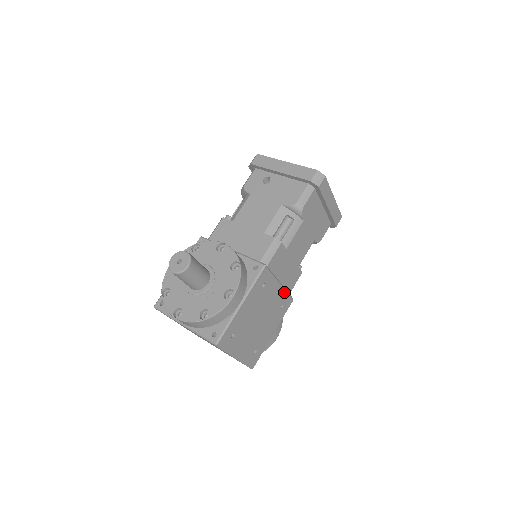
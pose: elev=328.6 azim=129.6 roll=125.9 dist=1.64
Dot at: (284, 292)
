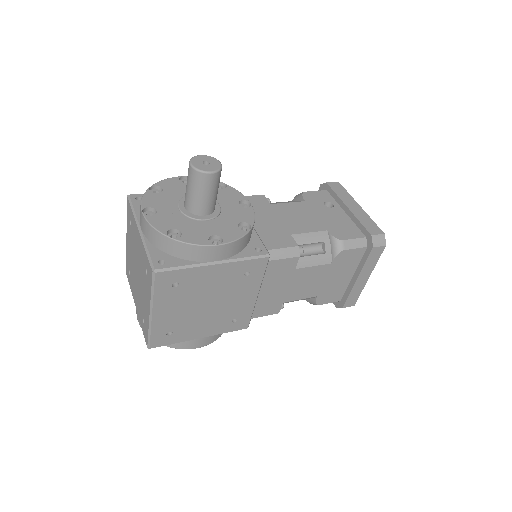
Dot at: (251, 308)
